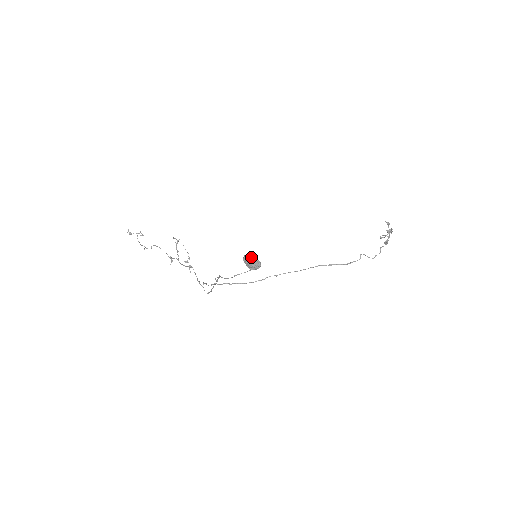
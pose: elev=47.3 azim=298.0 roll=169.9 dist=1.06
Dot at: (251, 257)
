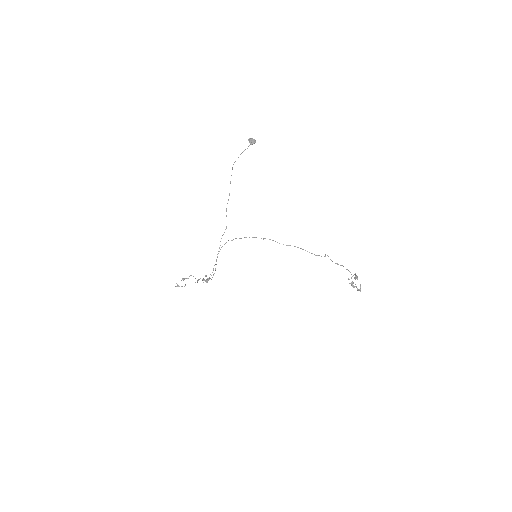
Dot at: (252, 138)
